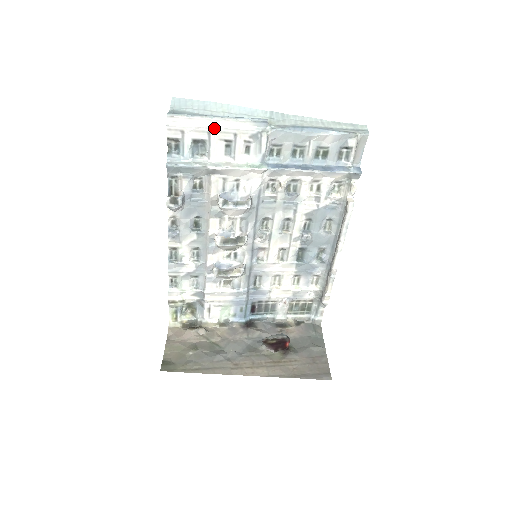
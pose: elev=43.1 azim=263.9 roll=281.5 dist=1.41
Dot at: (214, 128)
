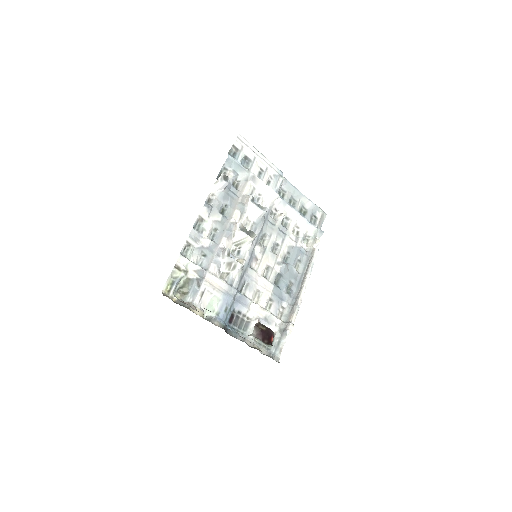
Dot at: (259, 157)
